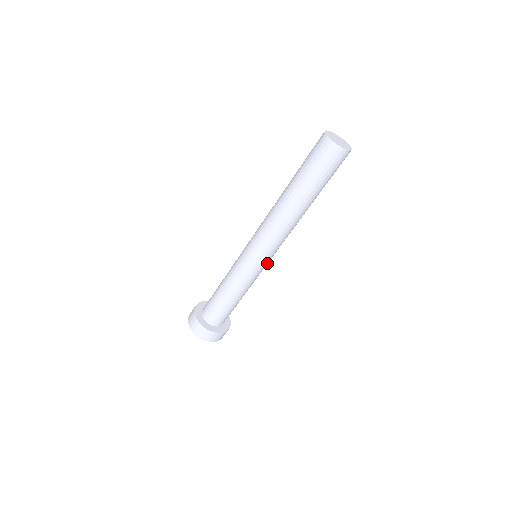
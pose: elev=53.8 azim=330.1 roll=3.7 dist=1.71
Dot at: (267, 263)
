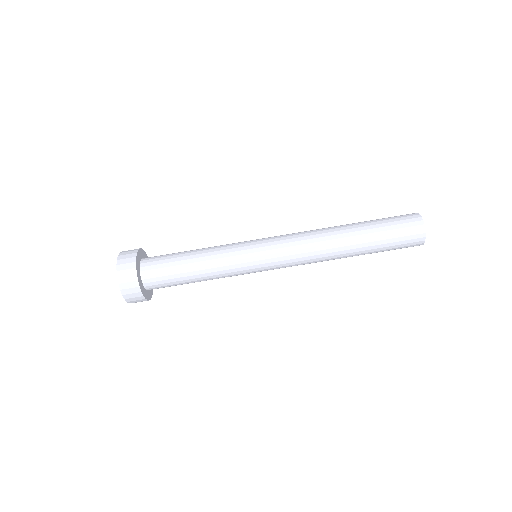
Dot at: occluded
